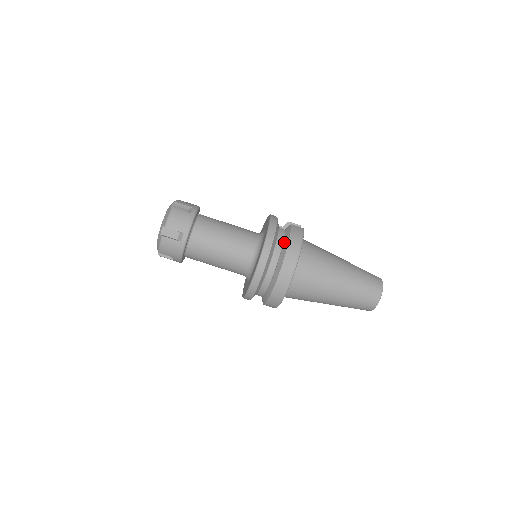
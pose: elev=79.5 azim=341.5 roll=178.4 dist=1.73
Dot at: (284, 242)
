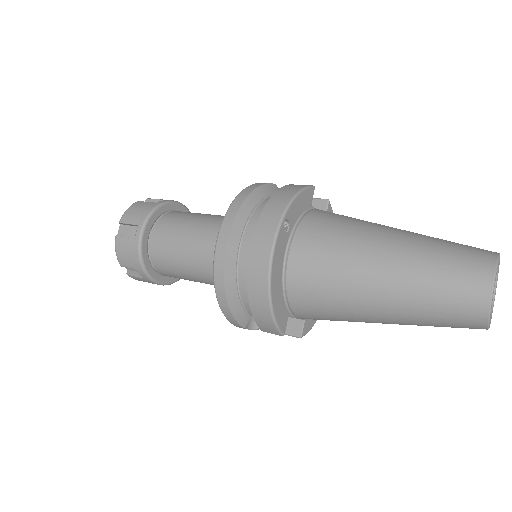
Dot at: occluded
